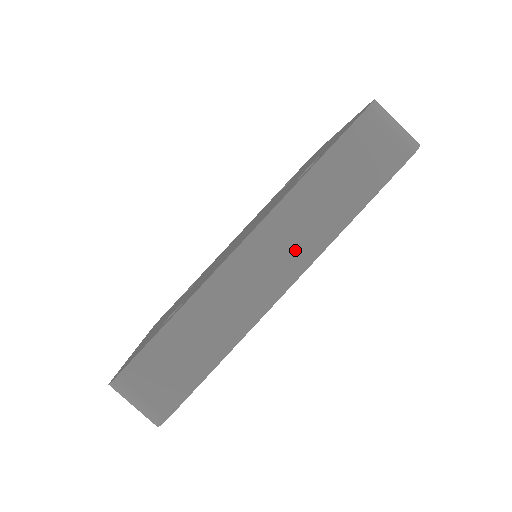
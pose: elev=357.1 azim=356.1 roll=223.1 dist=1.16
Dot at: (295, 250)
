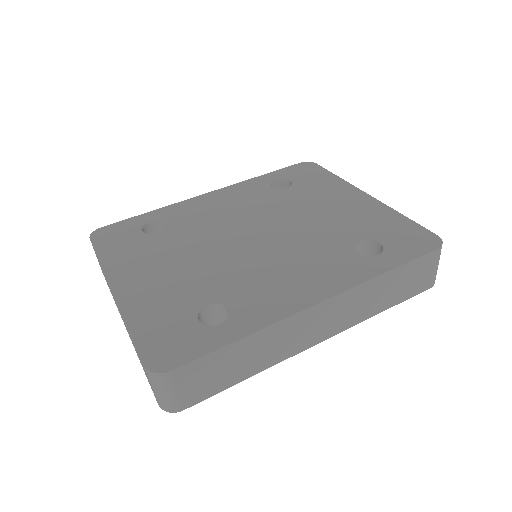
Dot at: (341, 320)
